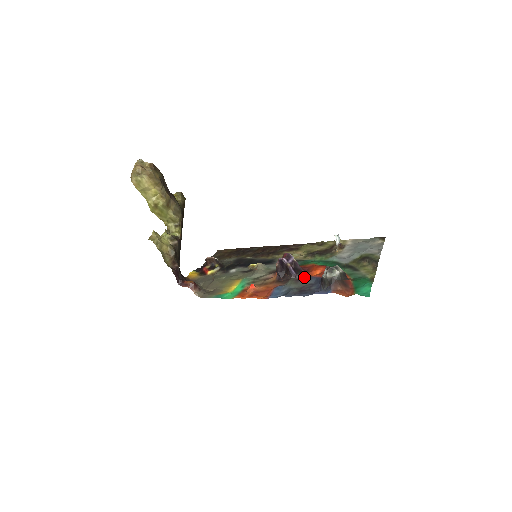
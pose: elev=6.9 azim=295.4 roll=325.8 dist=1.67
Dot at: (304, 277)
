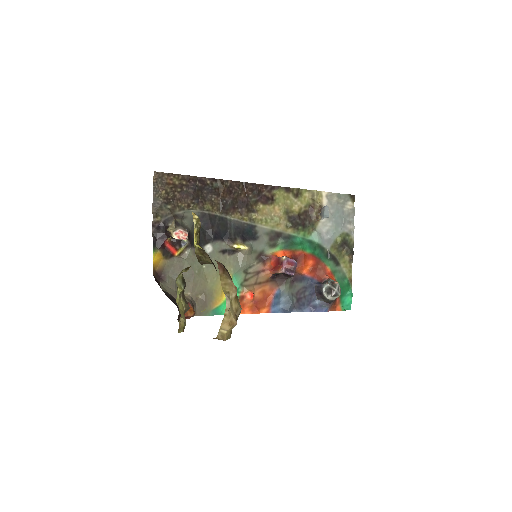
Dot at: (298, 277)
